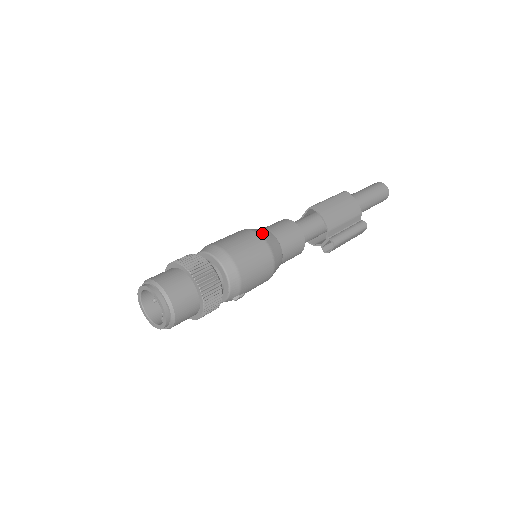
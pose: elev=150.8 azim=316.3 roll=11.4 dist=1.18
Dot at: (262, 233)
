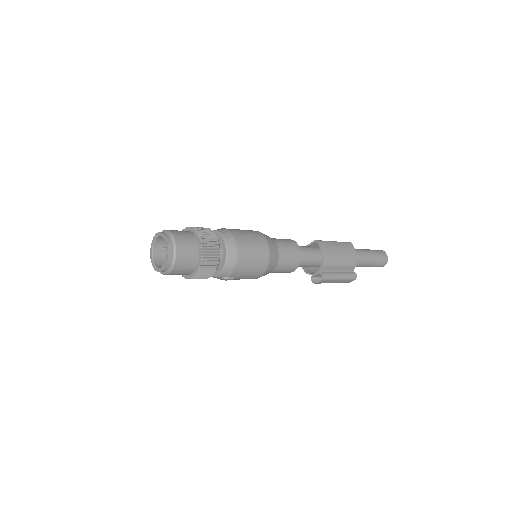
Dot at: (269, 239)
